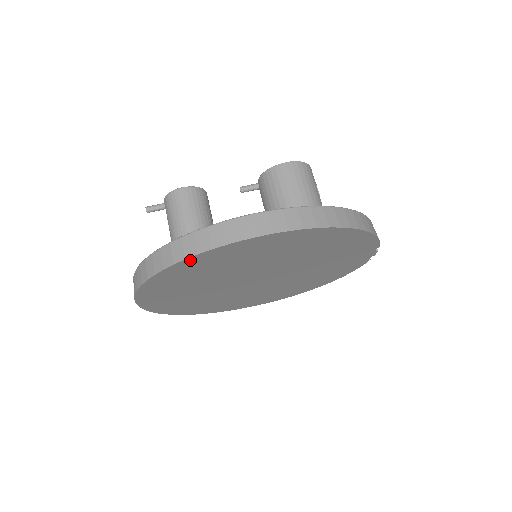
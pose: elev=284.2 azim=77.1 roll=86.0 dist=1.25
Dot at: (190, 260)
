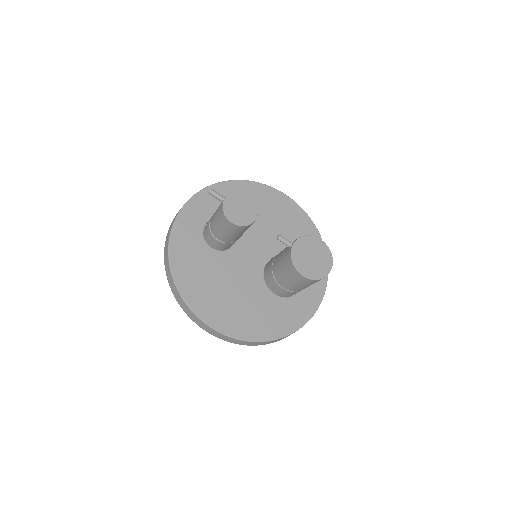
Dot at: occluded
